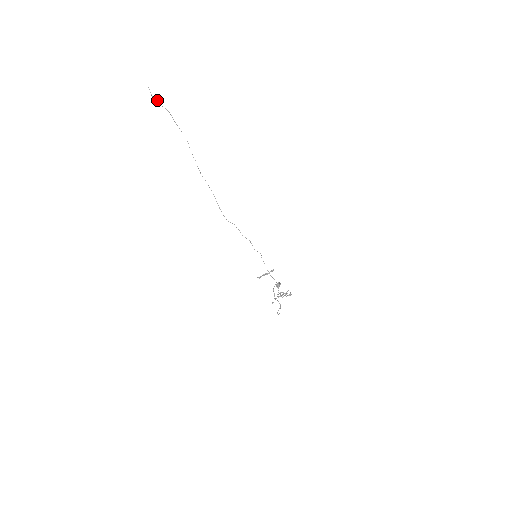
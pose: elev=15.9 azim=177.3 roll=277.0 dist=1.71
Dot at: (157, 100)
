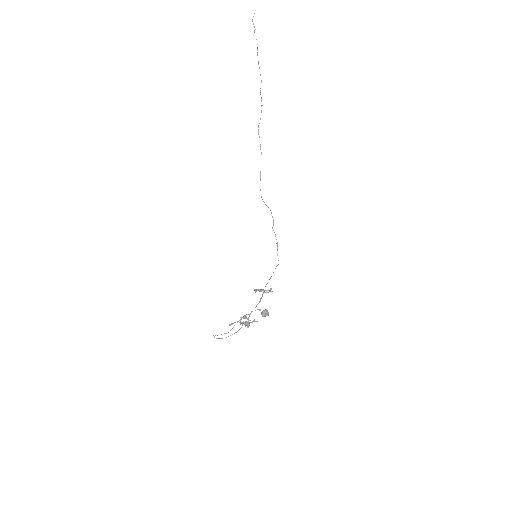
Dot at: (254, 27)
